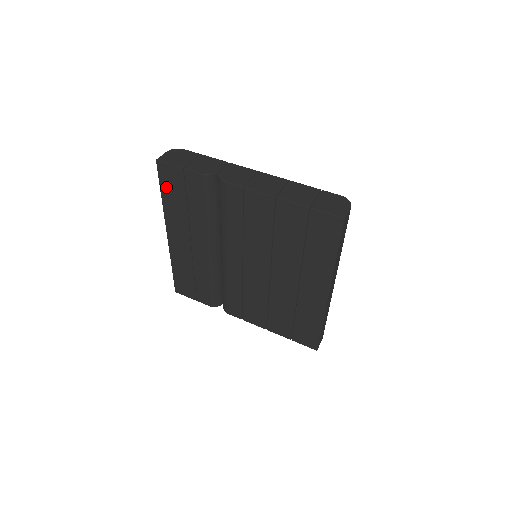
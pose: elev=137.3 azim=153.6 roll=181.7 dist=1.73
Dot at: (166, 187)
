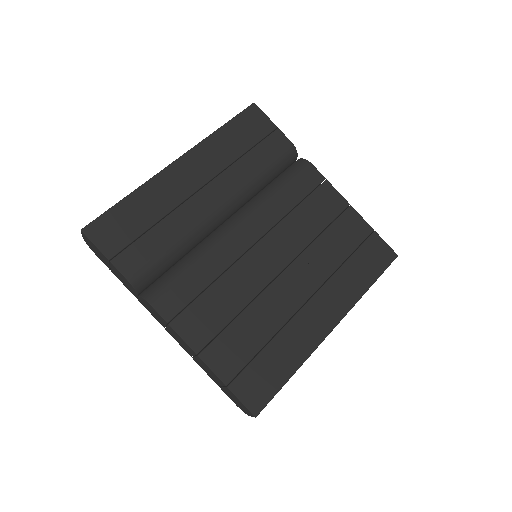
Dot at: (238, 125)
